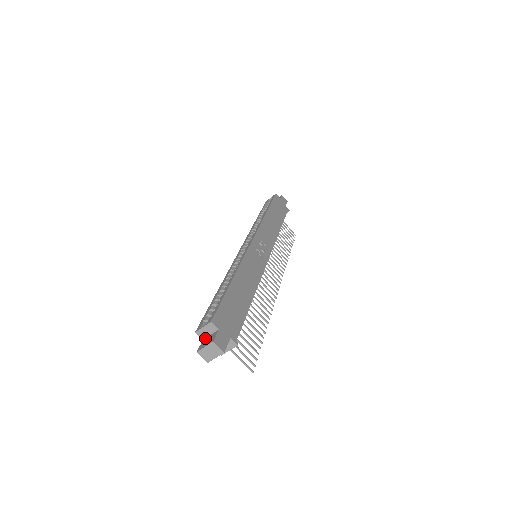
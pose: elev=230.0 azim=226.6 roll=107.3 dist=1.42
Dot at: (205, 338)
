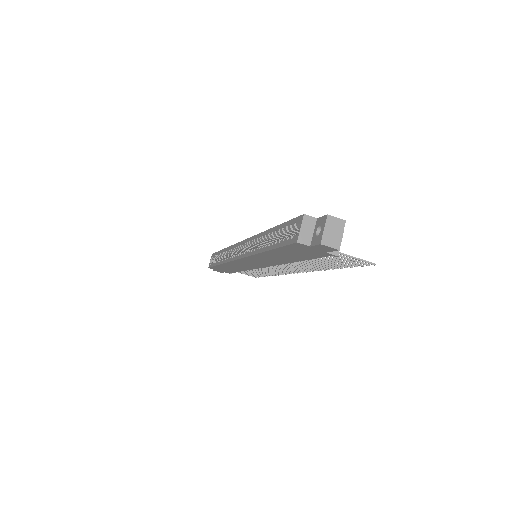
Dot at: (311, 241)
